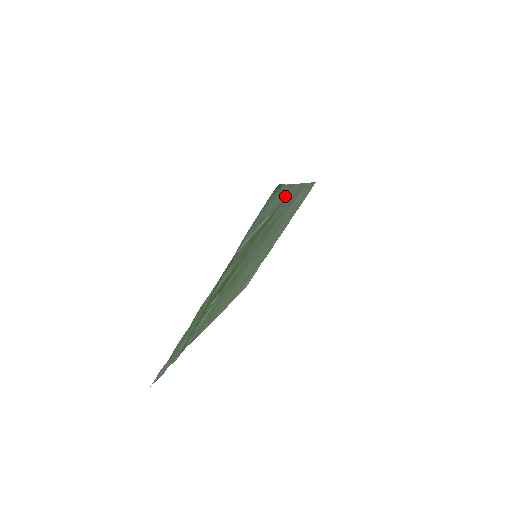
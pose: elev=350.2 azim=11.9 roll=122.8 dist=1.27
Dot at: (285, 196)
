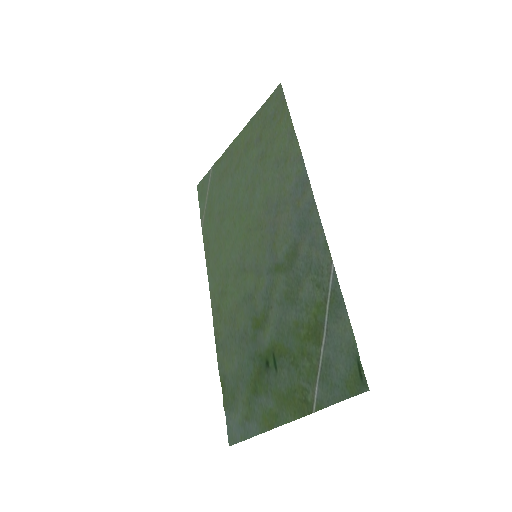
Dot at: (330, 298)
